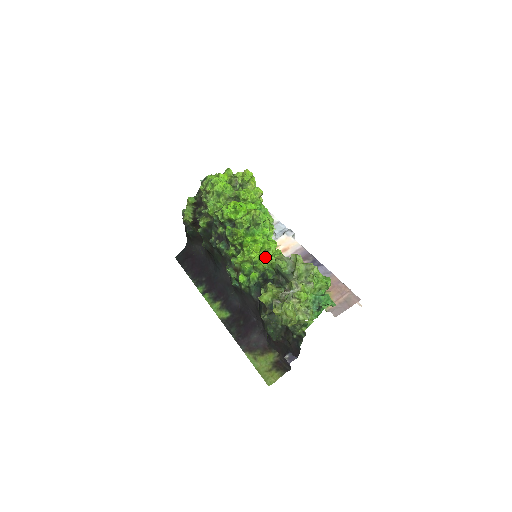
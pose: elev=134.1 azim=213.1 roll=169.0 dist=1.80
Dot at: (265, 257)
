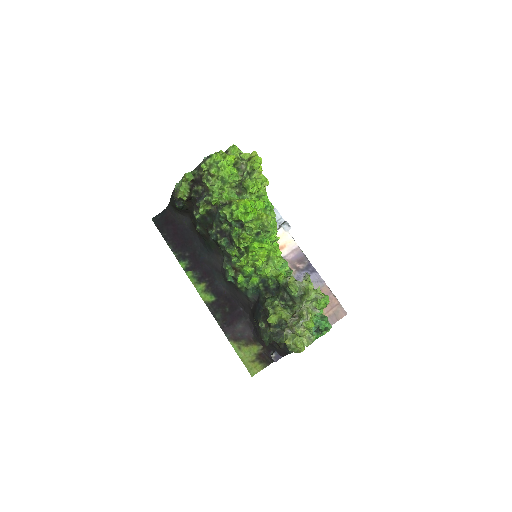
Dot at: (270, 267)
